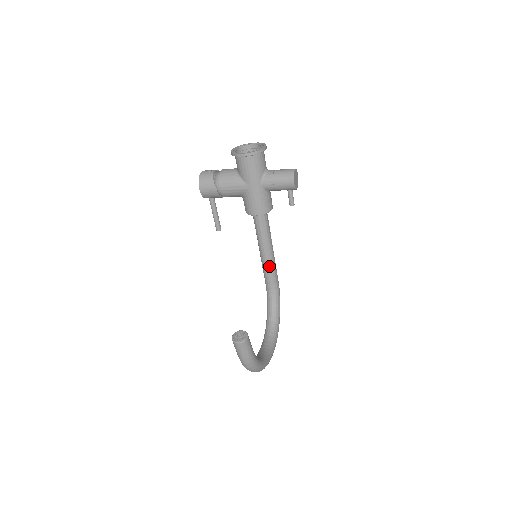
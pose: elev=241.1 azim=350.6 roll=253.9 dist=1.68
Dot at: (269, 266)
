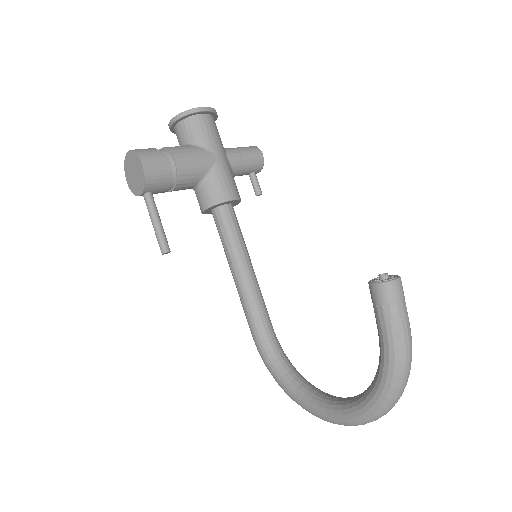
Dot at: (259, 293)
